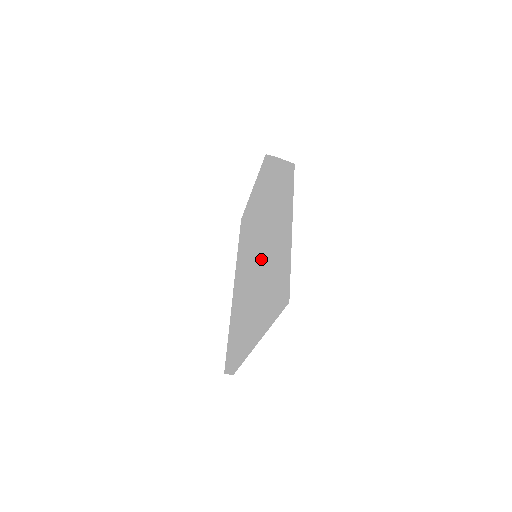
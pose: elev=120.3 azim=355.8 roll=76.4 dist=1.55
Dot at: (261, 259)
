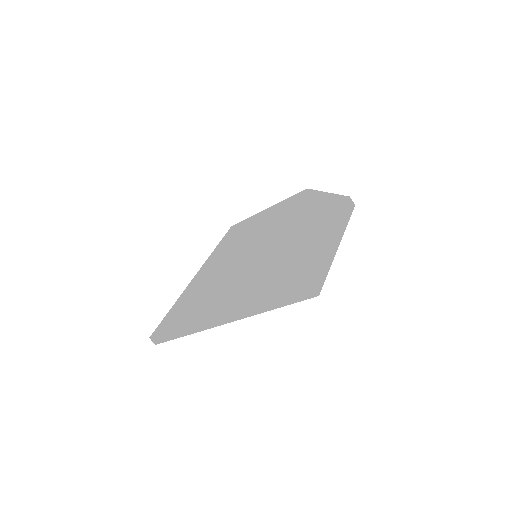
Dot at: (281, 256)
